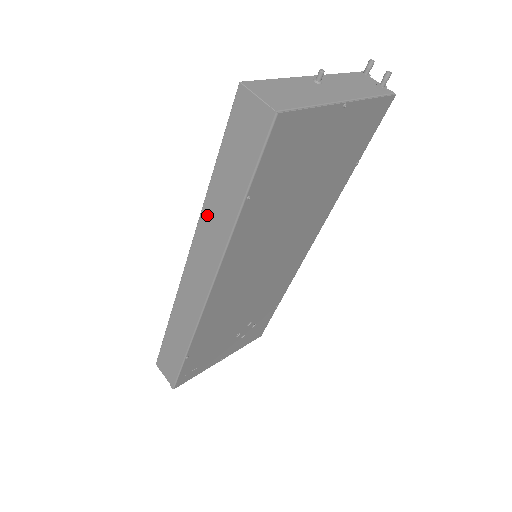
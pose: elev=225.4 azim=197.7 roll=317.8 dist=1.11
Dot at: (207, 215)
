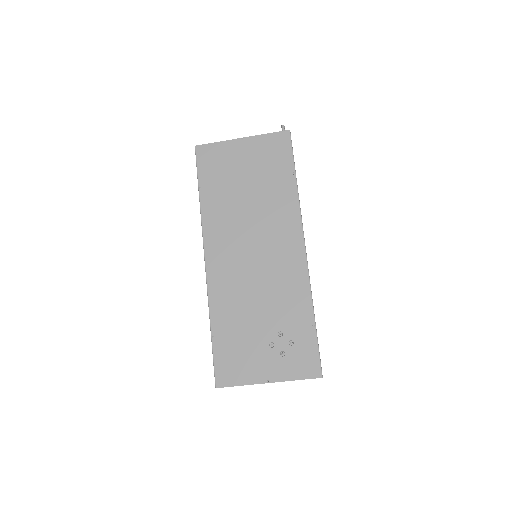
Dot at: occluded
